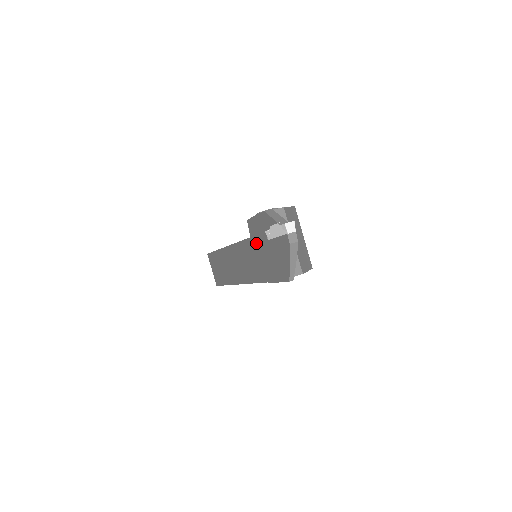
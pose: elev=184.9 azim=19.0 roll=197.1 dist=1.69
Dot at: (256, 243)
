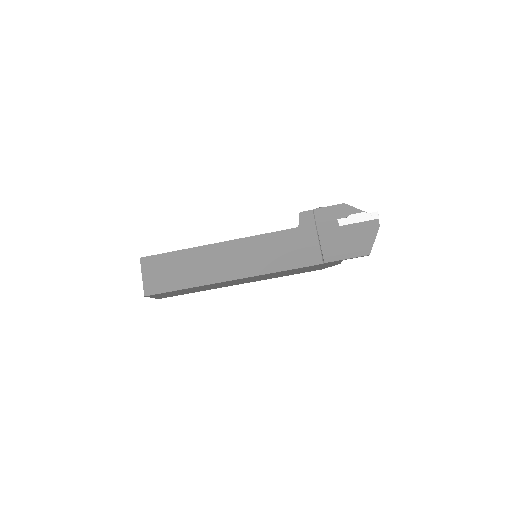
Dot at: (310, 231)
